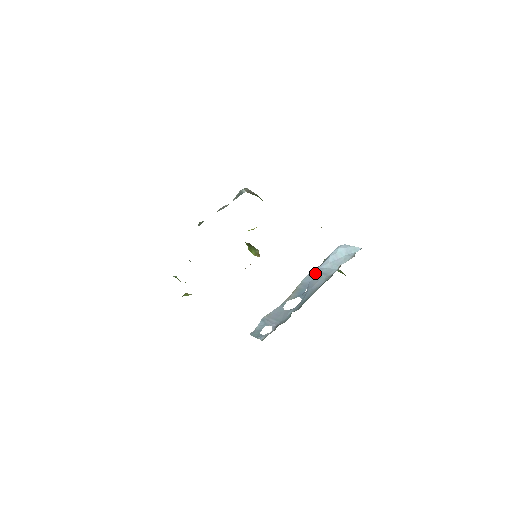
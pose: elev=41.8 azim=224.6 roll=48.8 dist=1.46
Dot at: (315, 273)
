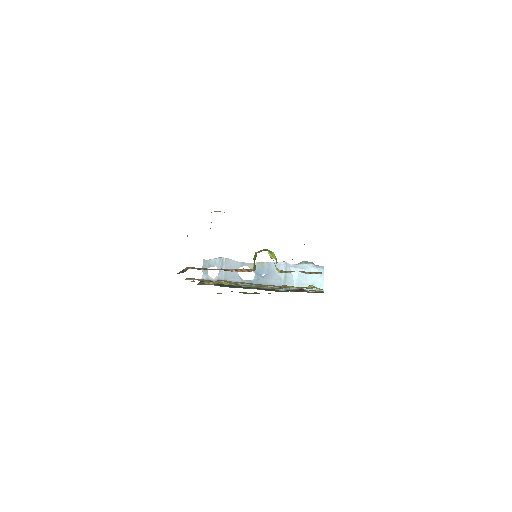
Dot at: (283, 270)
